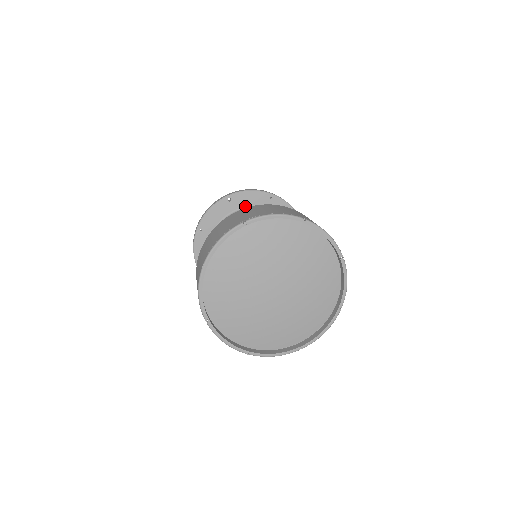
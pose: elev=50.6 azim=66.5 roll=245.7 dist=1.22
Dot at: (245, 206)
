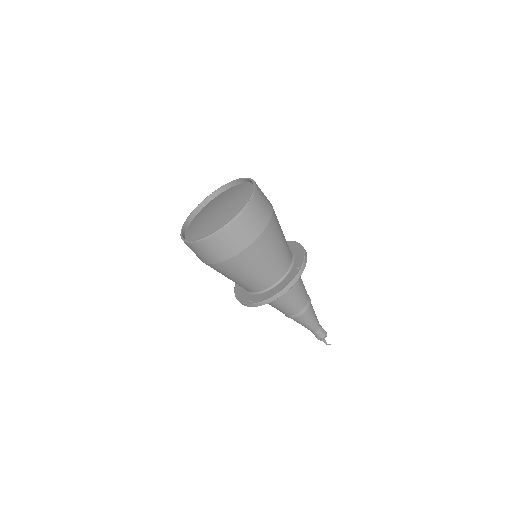
Dot at: occluded
